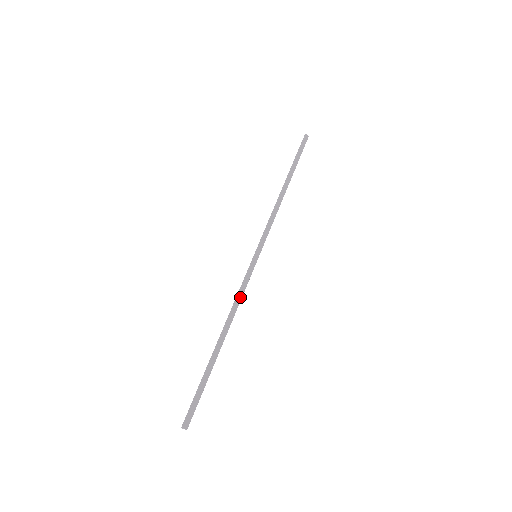
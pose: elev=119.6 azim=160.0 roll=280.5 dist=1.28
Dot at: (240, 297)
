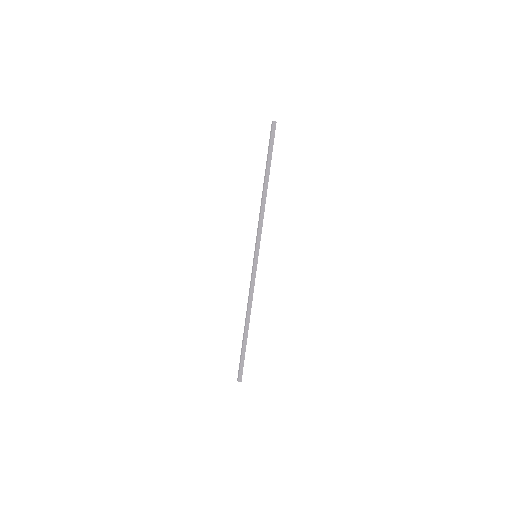
Dot at: (252, 292)
